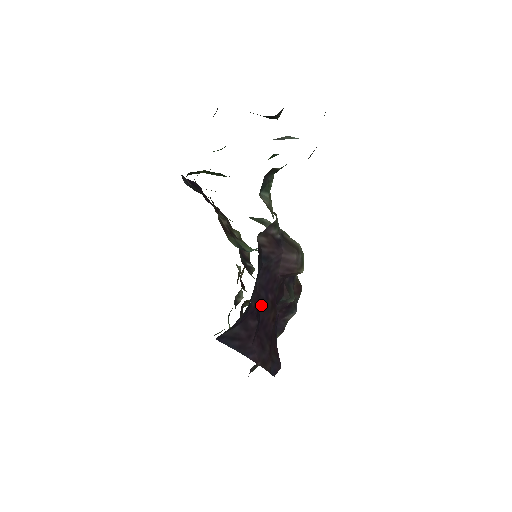
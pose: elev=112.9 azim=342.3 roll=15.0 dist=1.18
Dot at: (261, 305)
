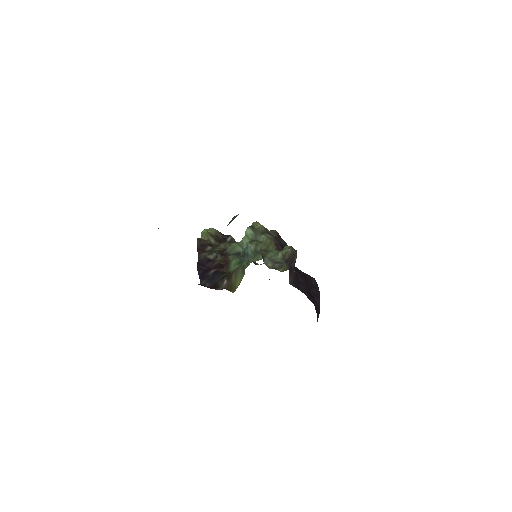
Dot at: (306, 291)
